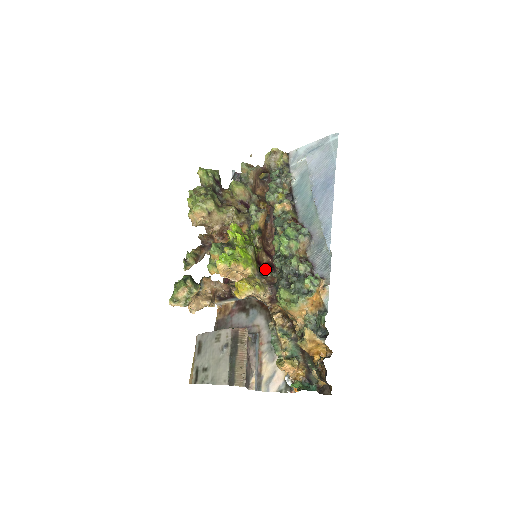
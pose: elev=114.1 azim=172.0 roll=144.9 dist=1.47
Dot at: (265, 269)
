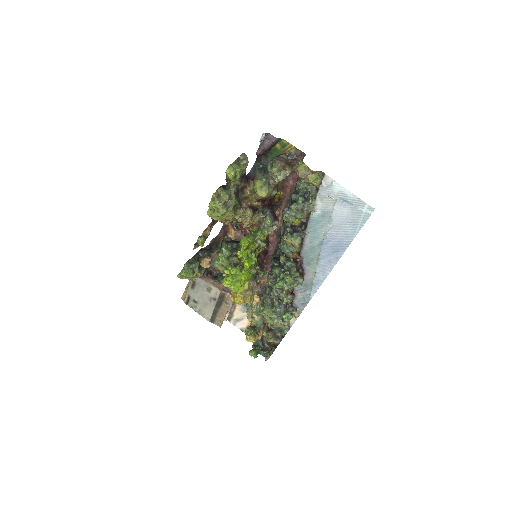
Dot at: (259, 269)
